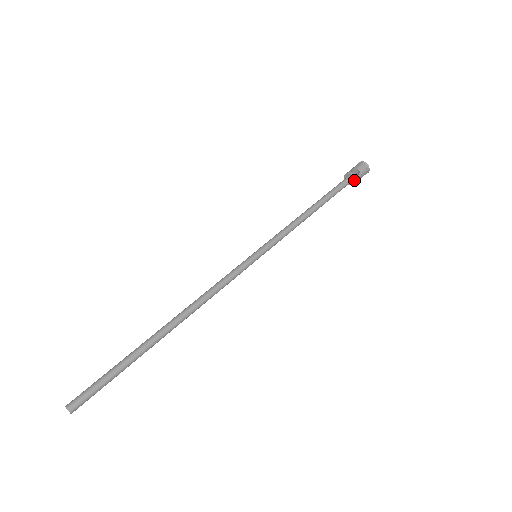
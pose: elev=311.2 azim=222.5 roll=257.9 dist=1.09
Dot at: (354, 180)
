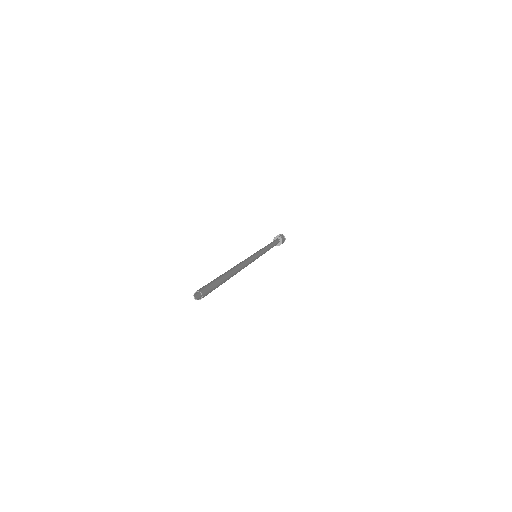
Dot at: (281, 239)
